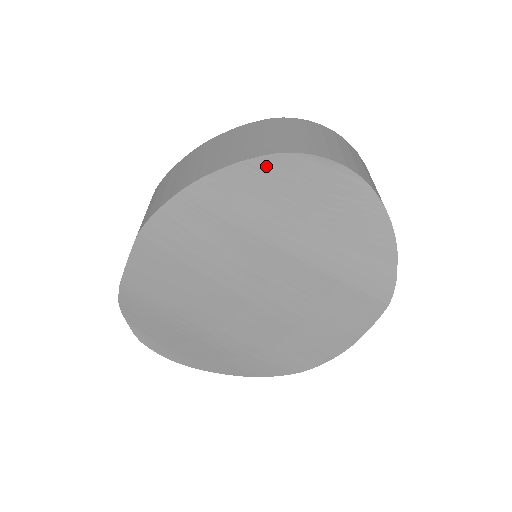
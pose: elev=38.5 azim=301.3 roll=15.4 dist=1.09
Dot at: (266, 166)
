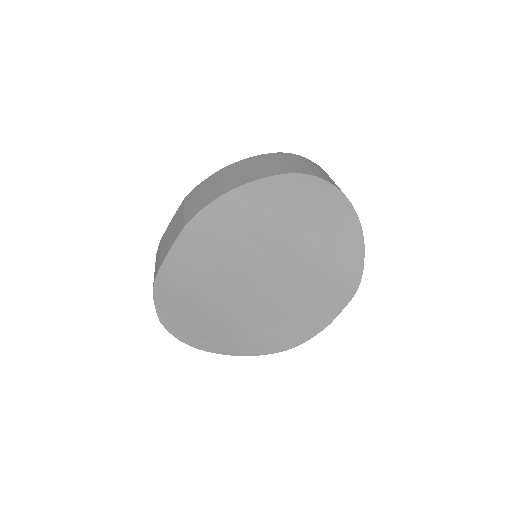
Dot at: (284, 182)
